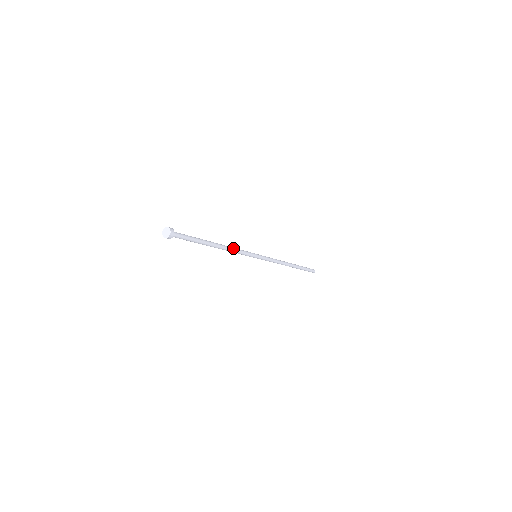
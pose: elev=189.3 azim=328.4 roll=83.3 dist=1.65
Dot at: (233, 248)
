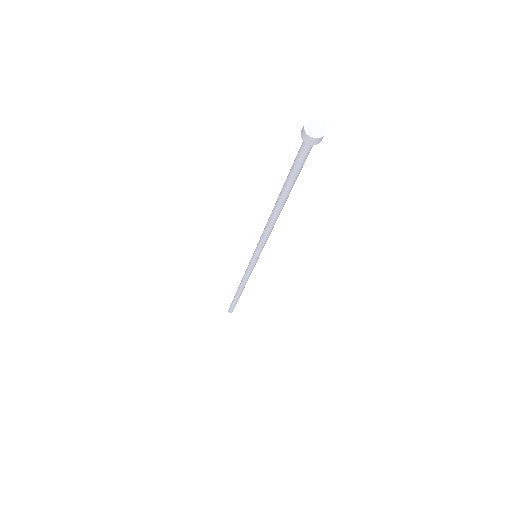
Dot at: occluded
